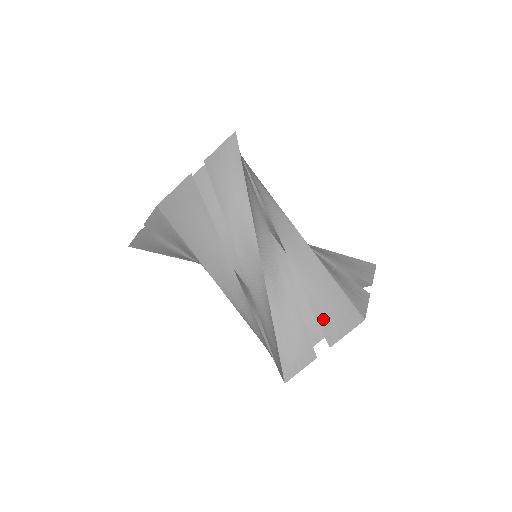
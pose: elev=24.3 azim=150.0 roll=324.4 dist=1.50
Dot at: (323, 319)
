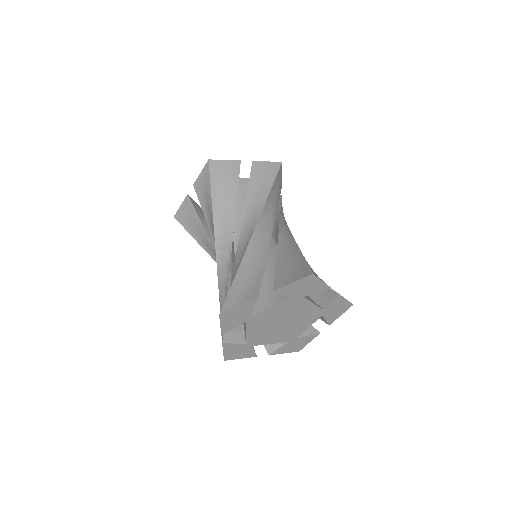
Dot at: (280, 274)
